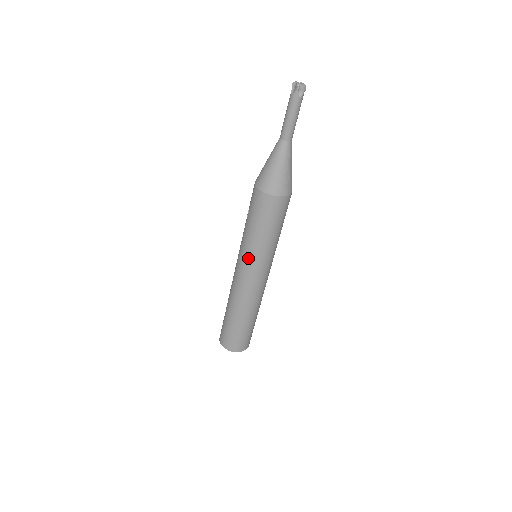
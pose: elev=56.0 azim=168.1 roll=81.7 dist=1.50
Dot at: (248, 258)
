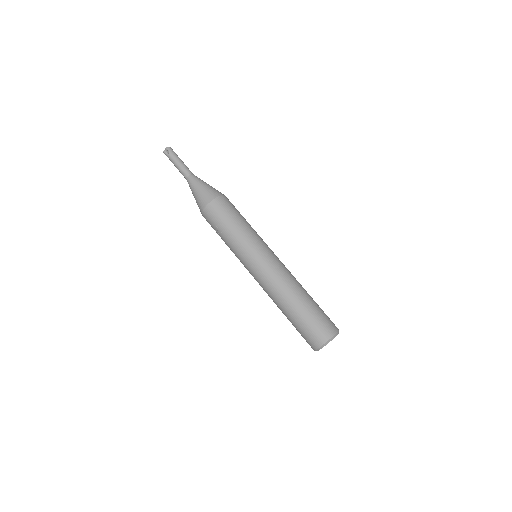
Dot at: (252, 248)
